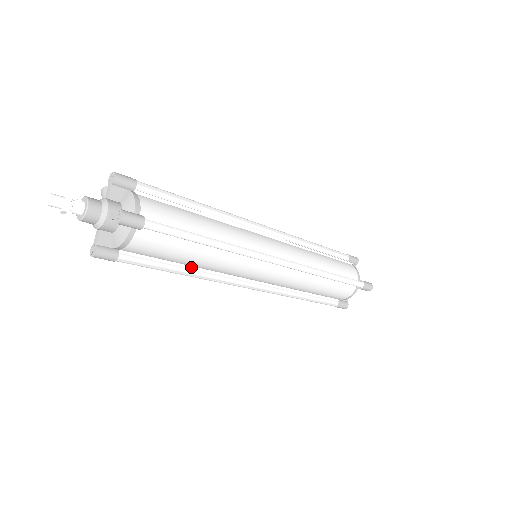
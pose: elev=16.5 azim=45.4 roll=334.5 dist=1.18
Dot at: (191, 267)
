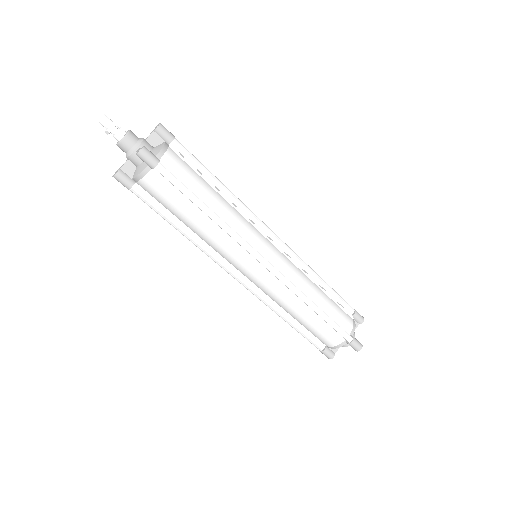
Dot at: (190, 230)
